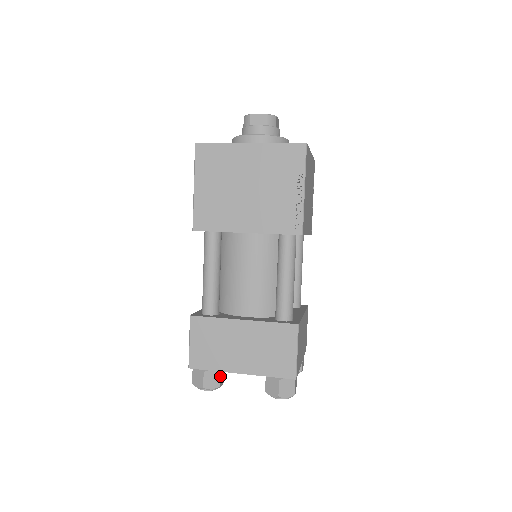
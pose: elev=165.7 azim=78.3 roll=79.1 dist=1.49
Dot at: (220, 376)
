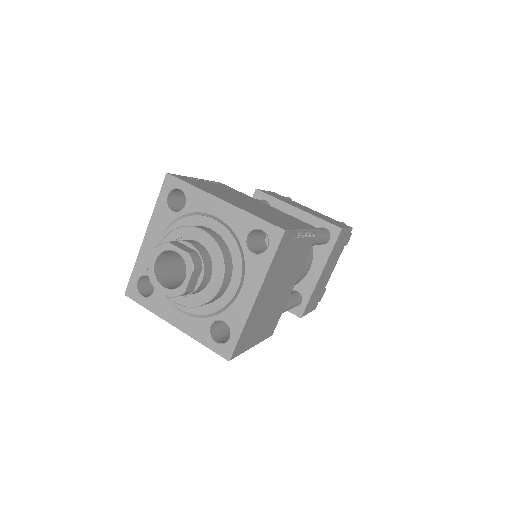
Dot at: occluded
